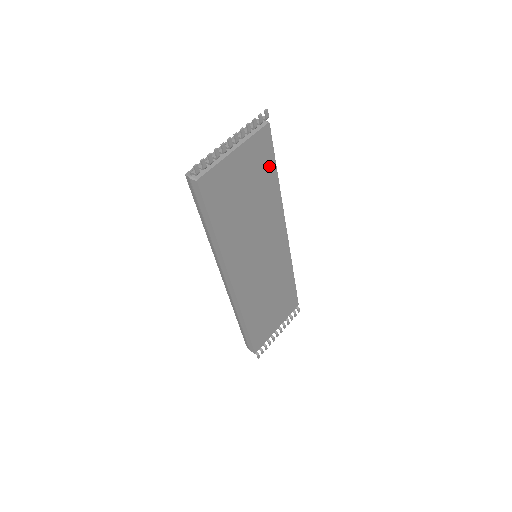
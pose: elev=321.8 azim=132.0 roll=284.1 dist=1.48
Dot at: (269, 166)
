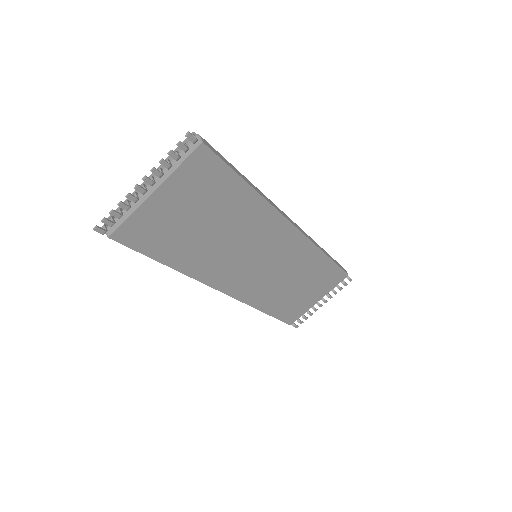
Dot at: (228, 183)
